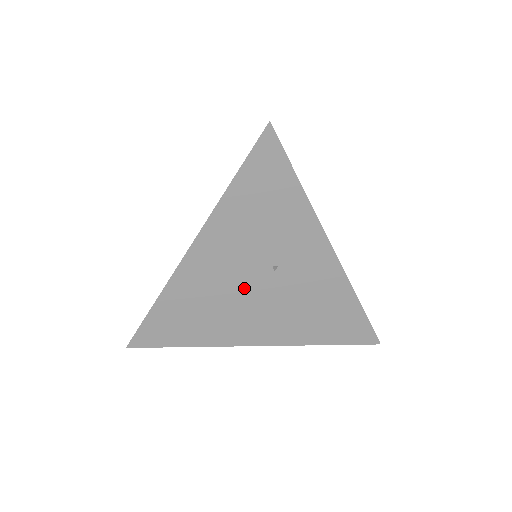
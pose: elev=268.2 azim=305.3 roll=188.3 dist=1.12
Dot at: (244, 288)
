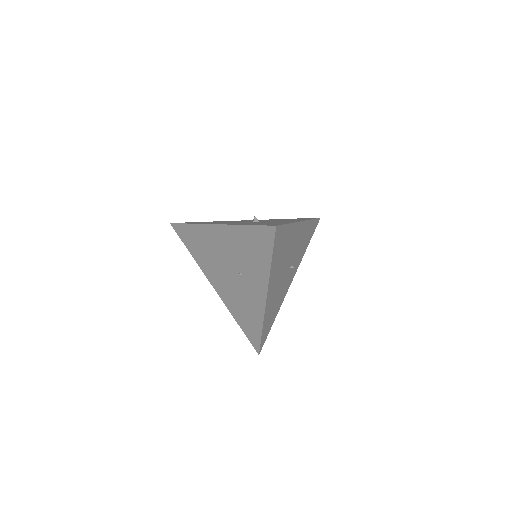
Dot at: (224, 264)
